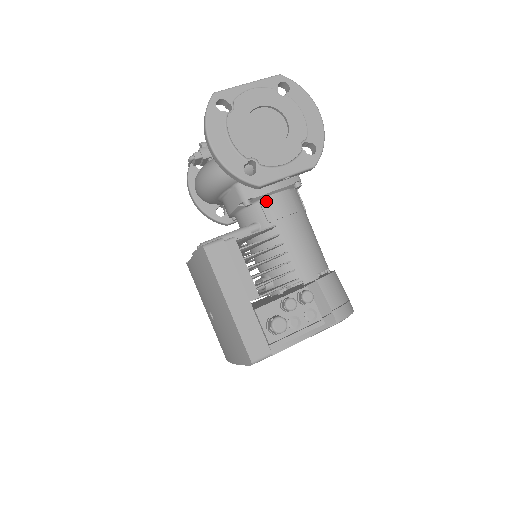
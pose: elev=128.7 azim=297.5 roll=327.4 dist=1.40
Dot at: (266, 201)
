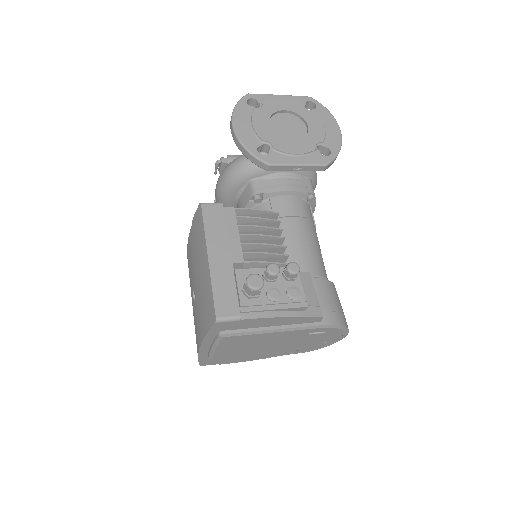
Dot at: (276, 200)
